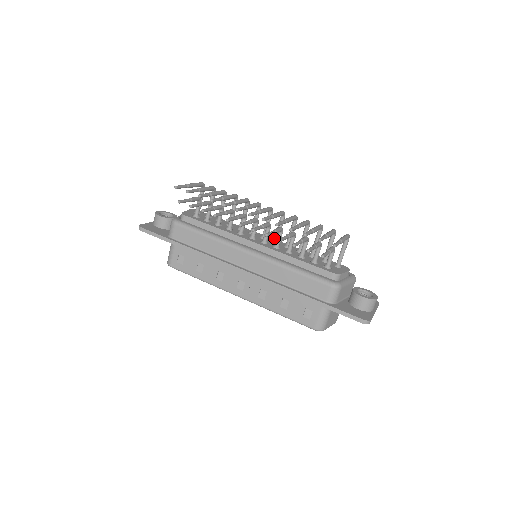
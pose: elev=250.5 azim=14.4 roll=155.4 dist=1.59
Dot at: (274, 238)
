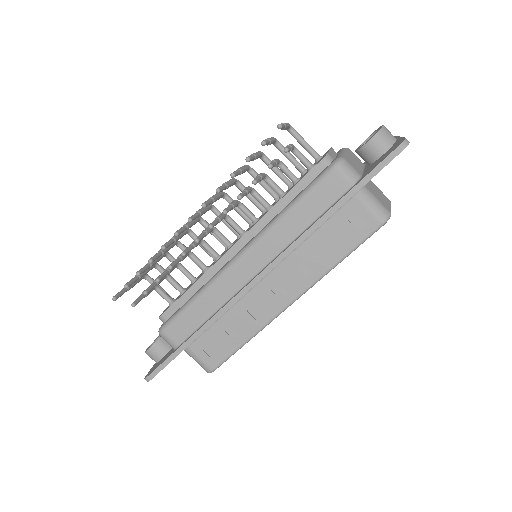
Dot at: occluded
